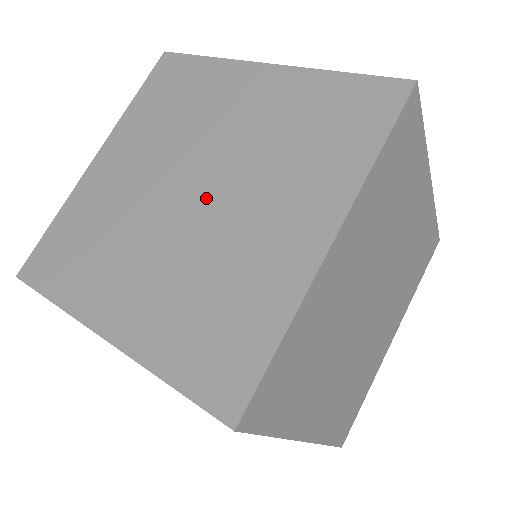
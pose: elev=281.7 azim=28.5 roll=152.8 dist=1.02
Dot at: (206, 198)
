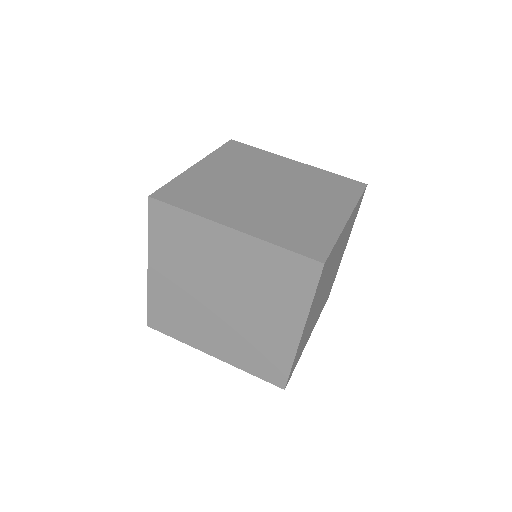
Dot at: occluded
